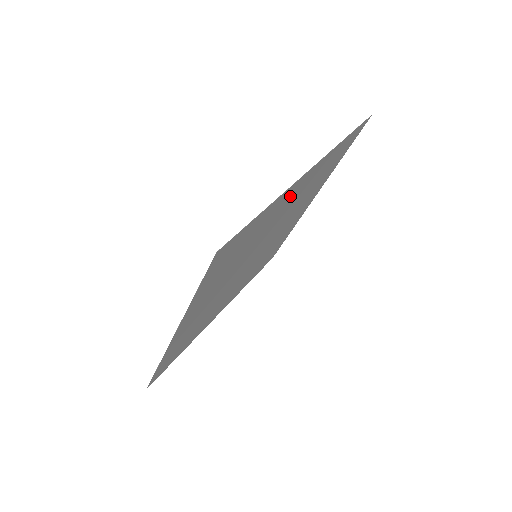
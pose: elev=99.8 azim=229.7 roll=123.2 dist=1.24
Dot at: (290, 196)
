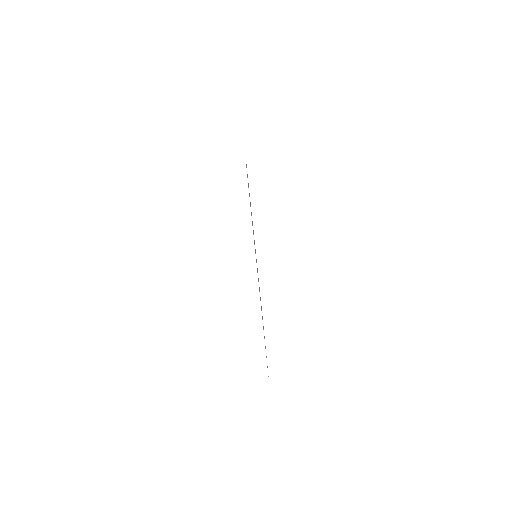
Dot at: occluded
